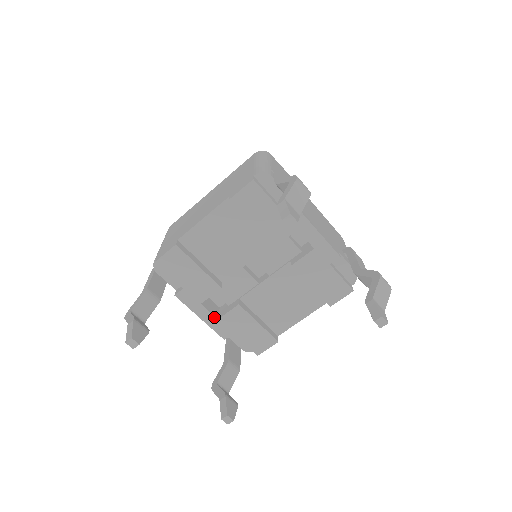
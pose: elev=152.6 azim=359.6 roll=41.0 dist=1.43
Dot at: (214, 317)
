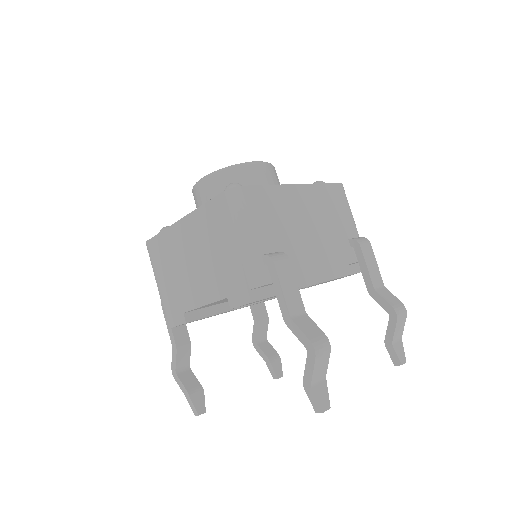
Dot at: occluded
